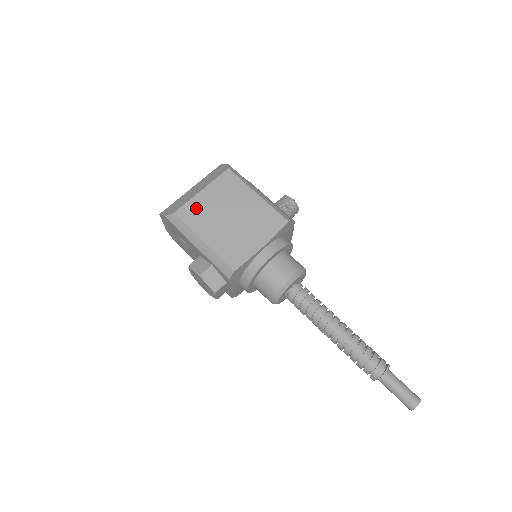
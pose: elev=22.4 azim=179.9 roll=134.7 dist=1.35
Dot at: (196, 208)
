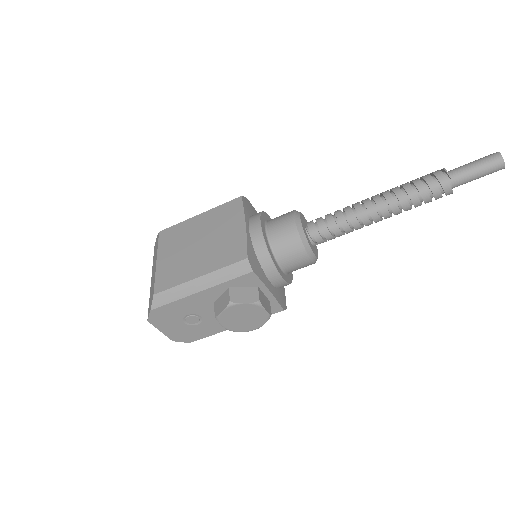
Dot at: (166, 272)
